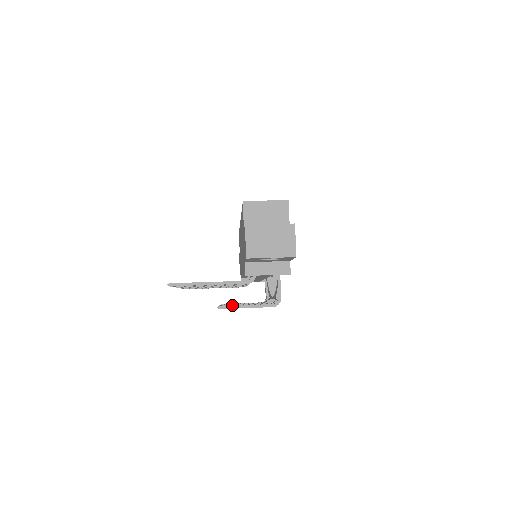
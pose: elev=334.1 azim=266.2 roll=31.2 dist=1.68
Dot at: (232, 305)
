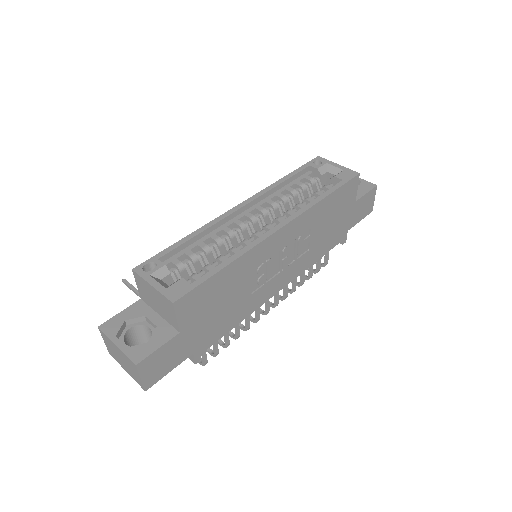
Dot at: occluded
